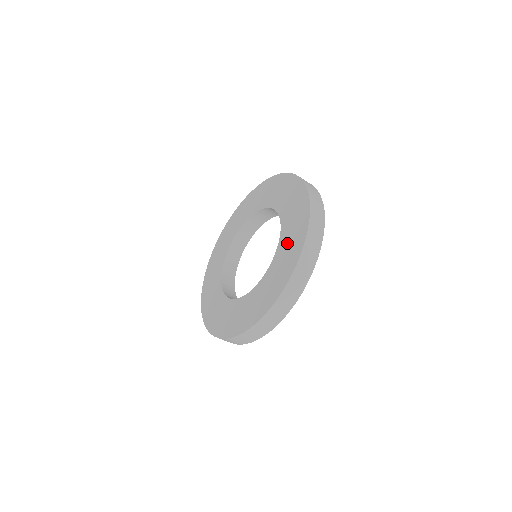
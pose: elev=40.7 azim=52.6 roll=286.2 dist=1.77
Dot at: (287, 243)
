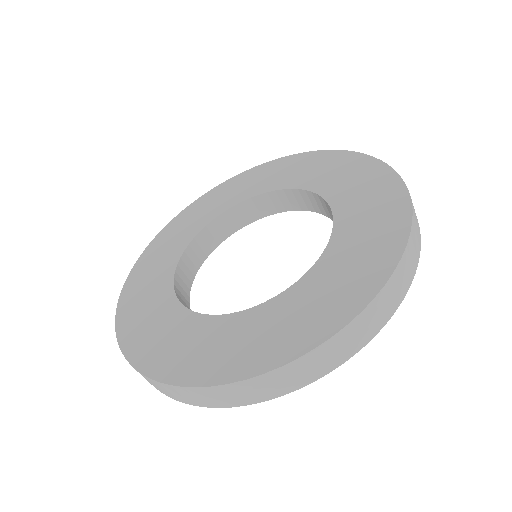
Dot at: (271, 322)
